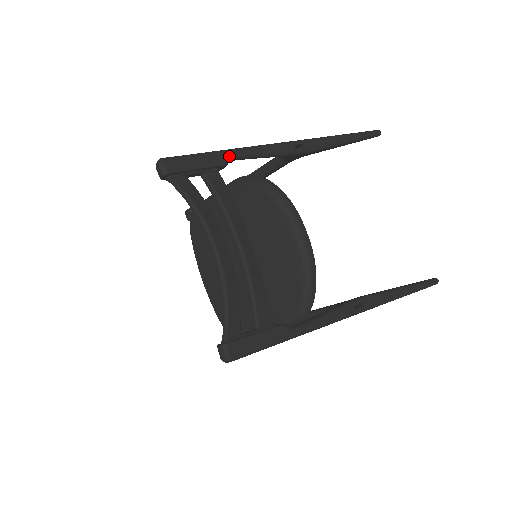
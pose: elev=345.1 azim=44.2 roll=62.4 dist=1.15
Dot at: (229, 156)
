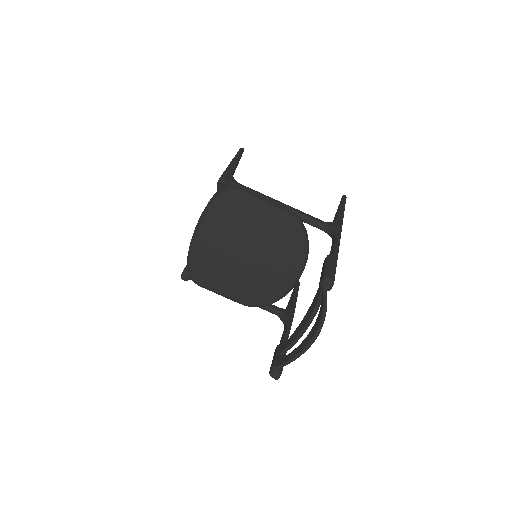
Dot at: occluded
